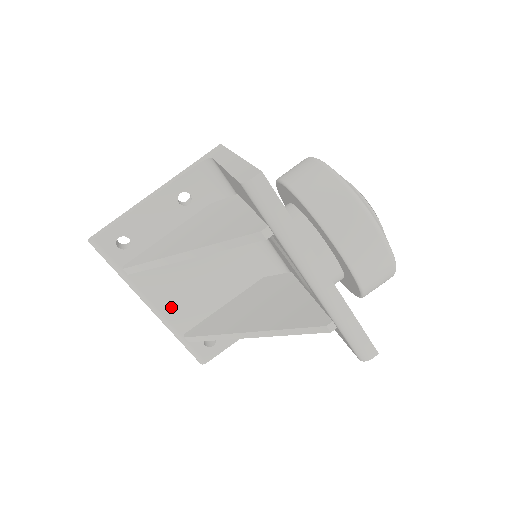
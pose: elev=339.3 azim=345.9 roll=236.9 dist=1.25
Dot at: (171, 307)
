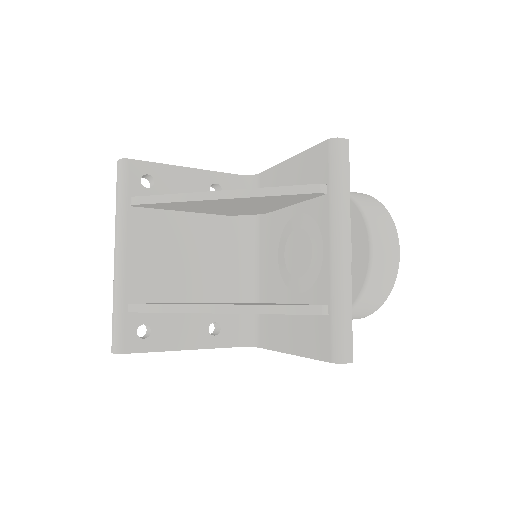
Dot at: (138, 267)
